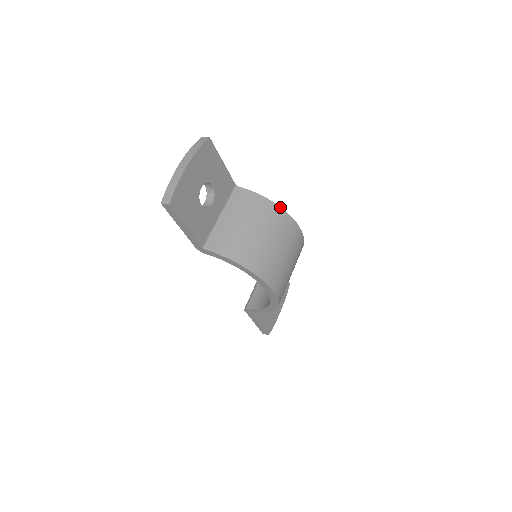
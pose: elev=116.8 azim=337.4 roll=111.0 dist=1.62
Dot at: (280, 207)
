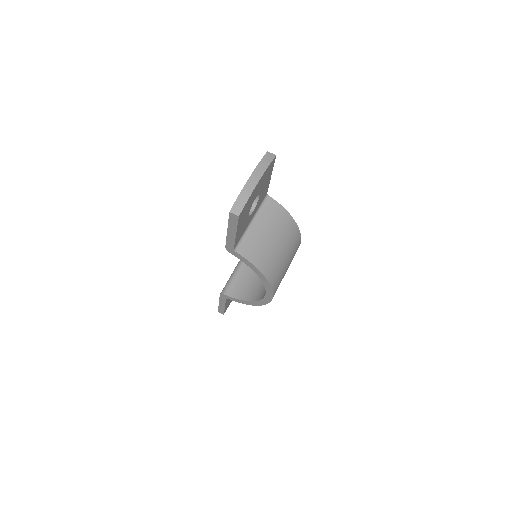
Dot at: (296, 224)
